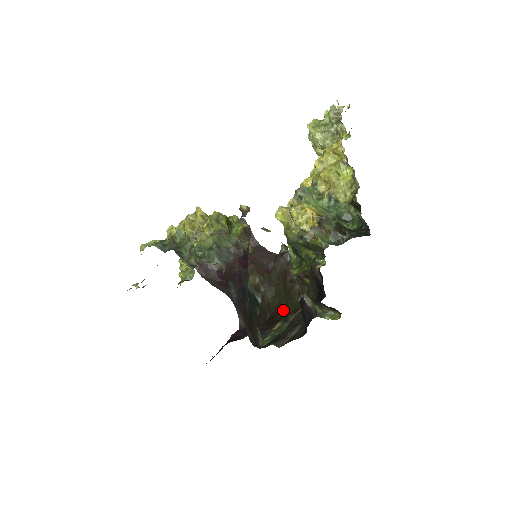
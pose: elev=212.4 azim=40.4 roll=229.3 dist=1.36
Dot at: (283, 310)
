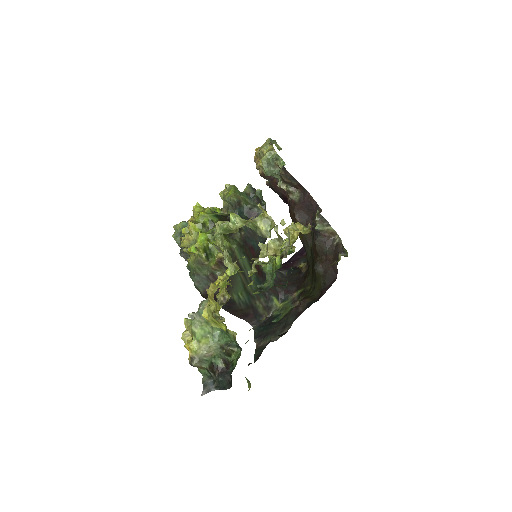
Dot at: (308, 277)
